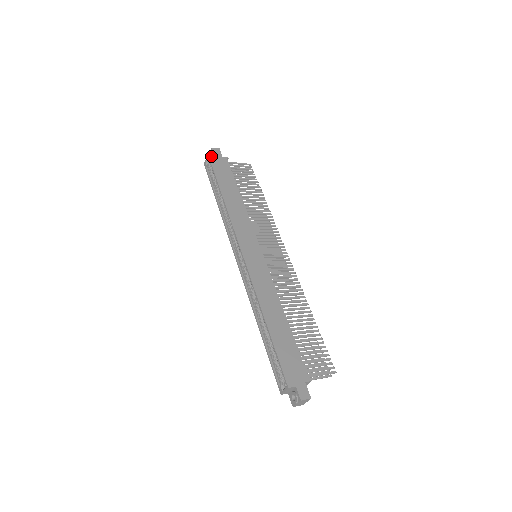
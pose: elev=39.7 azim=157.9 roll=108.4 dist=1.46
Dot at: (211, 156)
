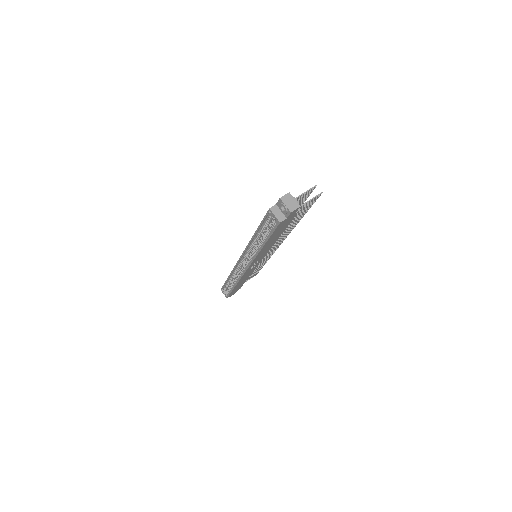
Dot at: occluded
